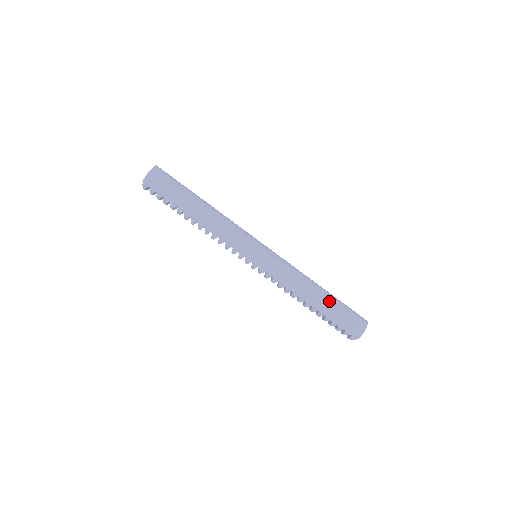
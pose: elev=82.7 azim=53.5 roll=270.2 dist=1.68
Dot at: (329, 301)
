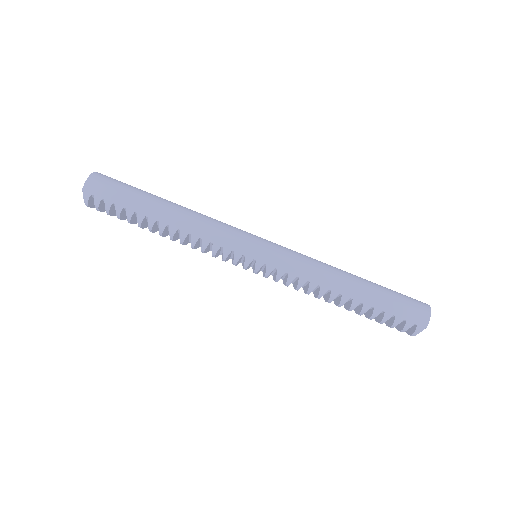
Dot at: (370, 285)
